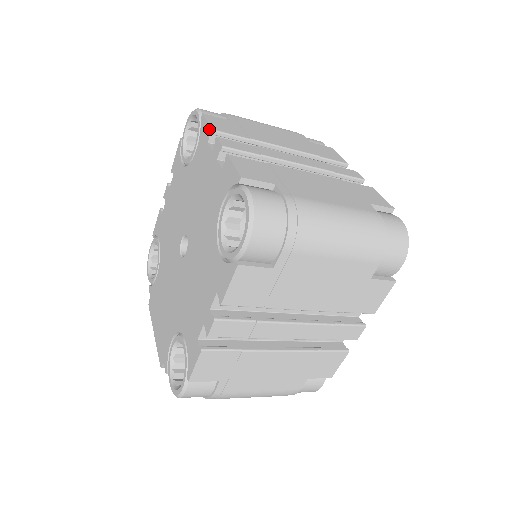
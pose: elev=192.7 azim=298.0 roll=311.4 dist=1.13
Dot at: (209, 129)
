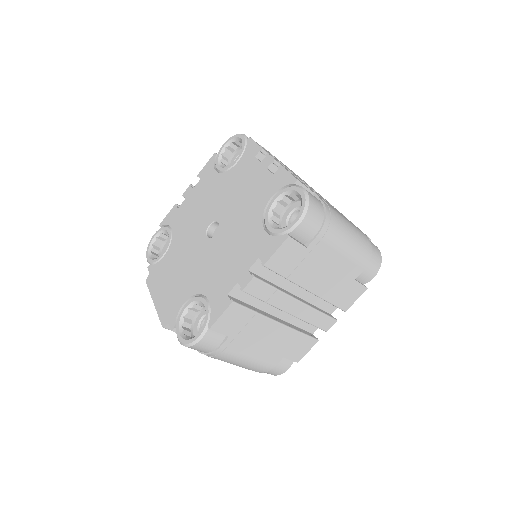
Dot at: (258, 148)
